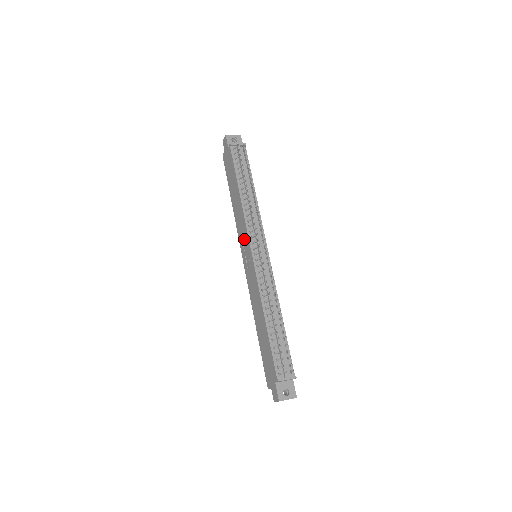
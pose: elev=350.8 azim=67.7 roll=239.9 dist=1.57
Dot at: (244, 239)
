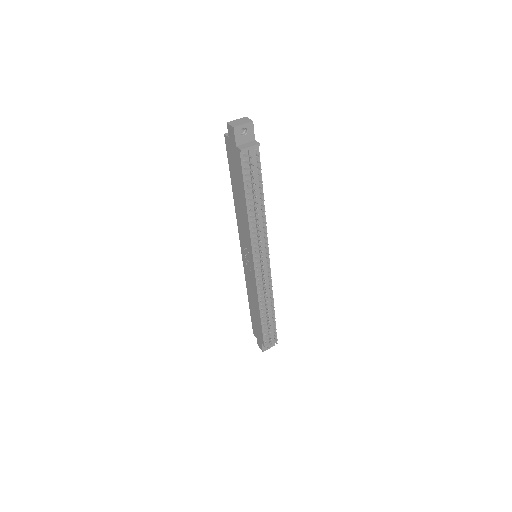
Dot at: (246, 245)
